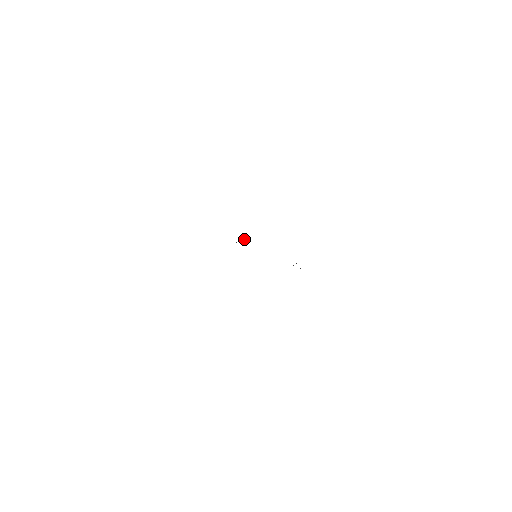
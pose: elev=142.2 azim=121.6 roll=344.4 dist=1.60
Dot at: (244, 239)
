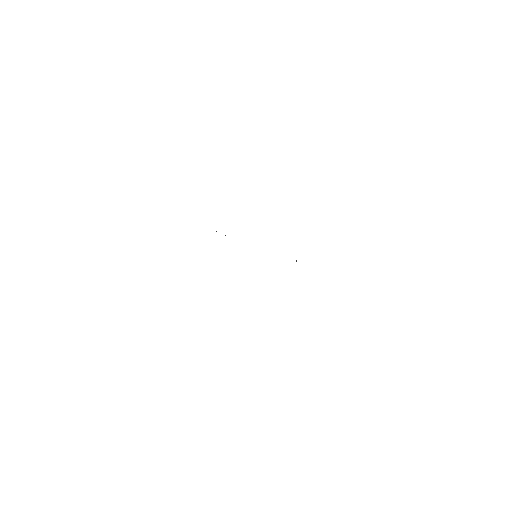
Dot at: occluded
